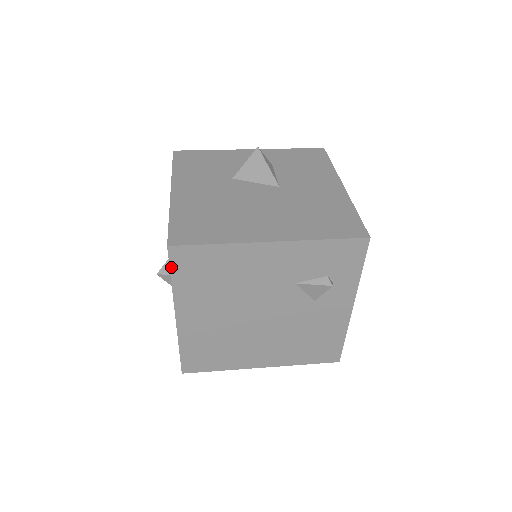
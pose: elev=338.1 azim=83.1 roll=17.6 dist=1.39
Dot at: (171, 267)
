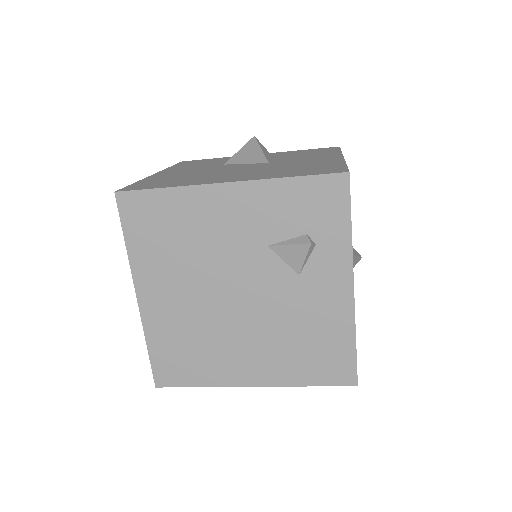
Dot at: (122, 221)
